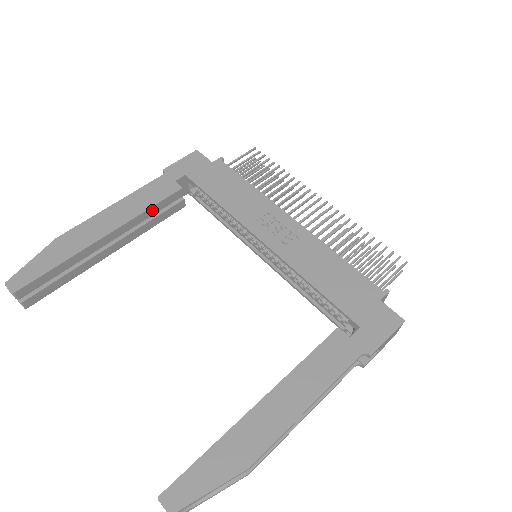
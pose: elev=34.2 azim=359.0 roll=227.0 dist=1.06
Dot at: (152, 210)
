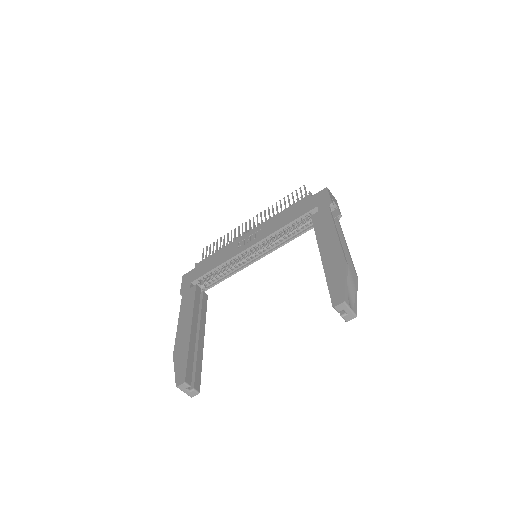
Dot at: (196, 303)
